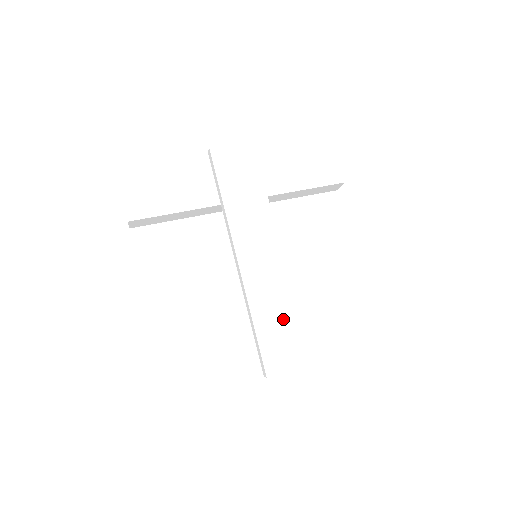
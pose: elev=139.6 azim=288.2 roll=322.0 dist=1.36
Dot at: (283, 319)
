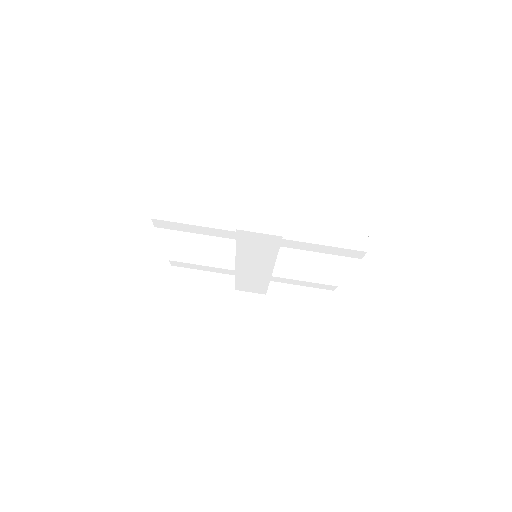
Dot at: (256, 284)
